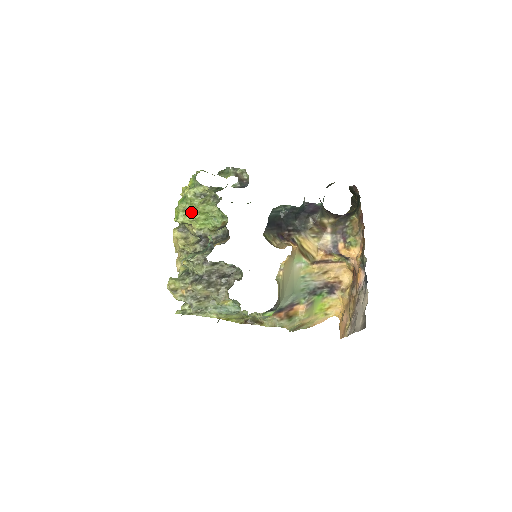
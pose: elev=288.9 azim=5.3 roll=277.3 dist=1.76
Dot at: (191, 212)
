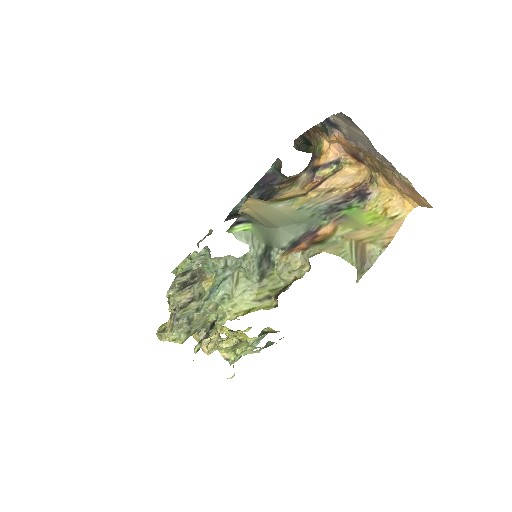
Dot at: occluded
